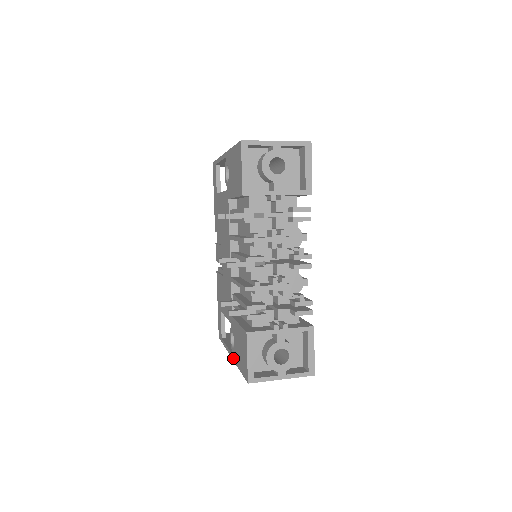
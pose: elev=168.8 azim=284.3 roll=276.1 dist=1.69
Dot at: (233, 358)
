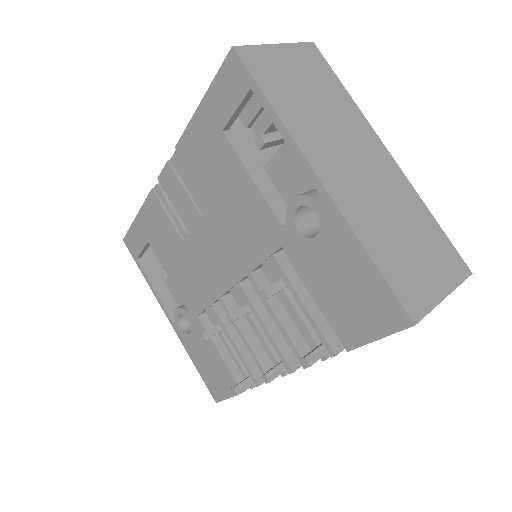
Dot at: (177, 333)
